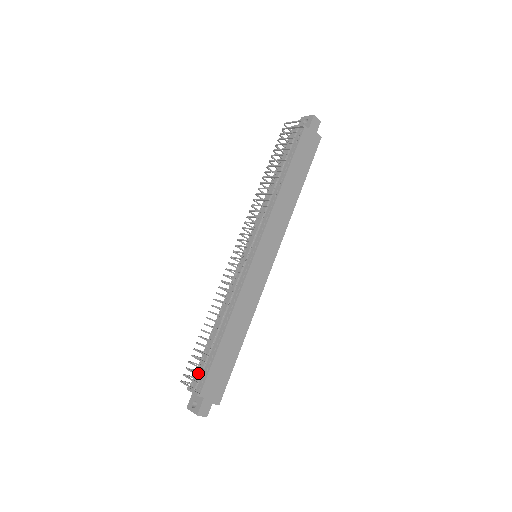
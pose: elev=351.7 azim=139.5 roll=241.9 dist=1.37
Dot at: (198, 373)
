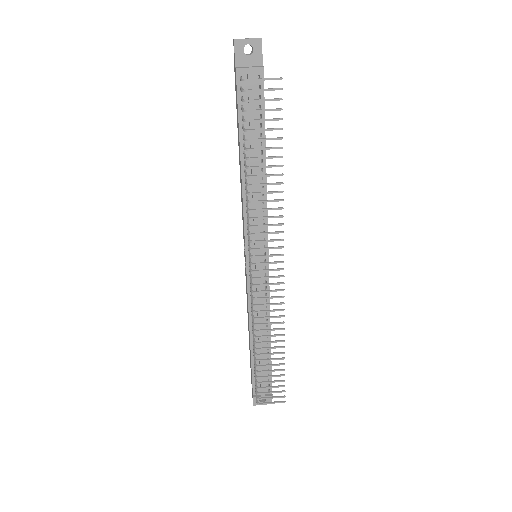
Dot at: (261, 384)
